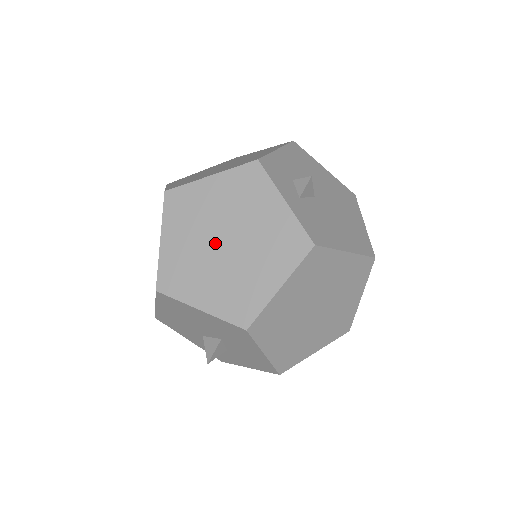
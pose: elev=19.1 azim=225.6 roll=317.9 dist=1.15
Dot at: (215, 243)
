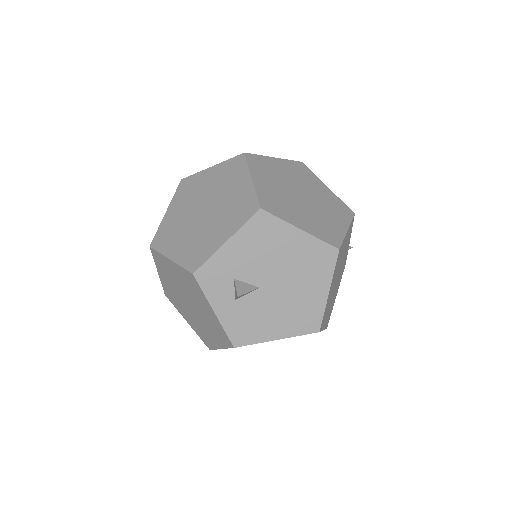
Dot at: (184, 299)
